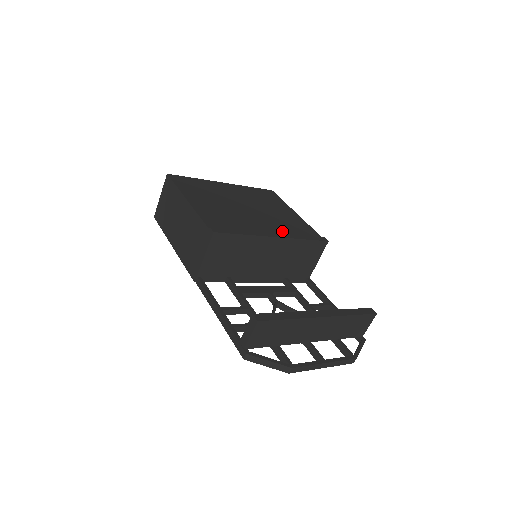
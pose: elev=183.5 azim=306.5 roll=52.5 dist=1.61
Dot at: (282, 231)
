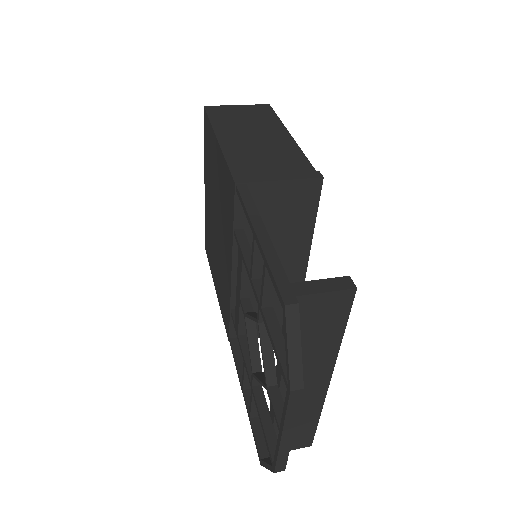
Dot at: occluded
